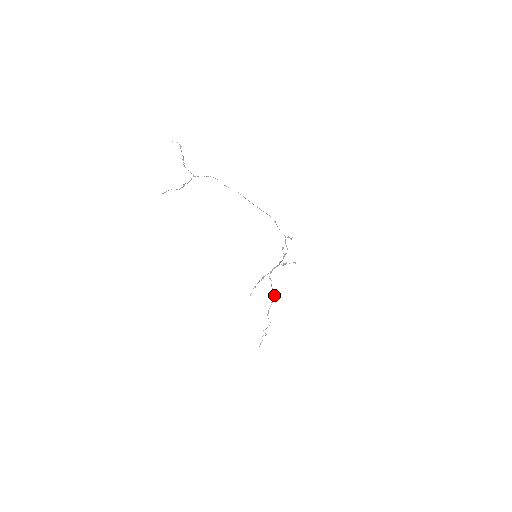
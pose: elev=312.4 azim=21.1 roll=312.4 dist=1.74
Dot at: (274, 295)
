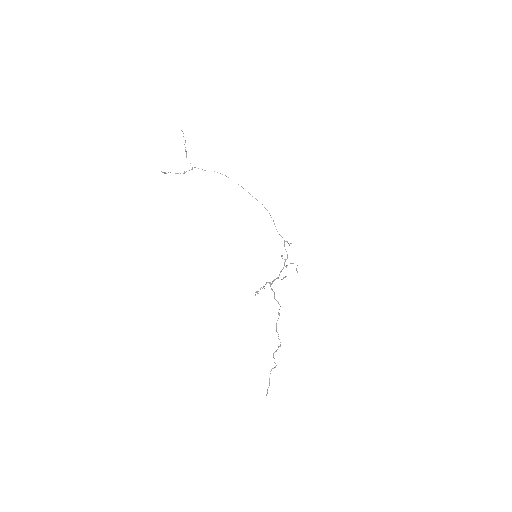
Dot at: occluded
